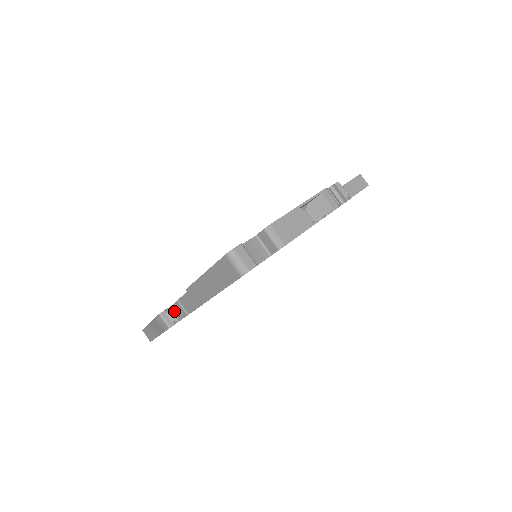
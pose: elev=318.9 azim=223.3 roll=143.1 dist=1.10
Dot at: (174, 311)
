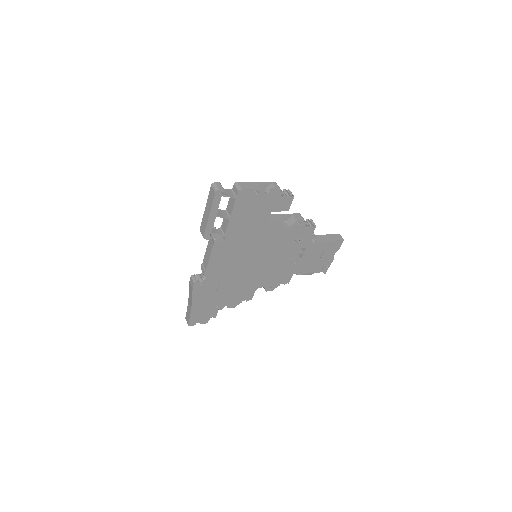
Dot at: (200, 275)
